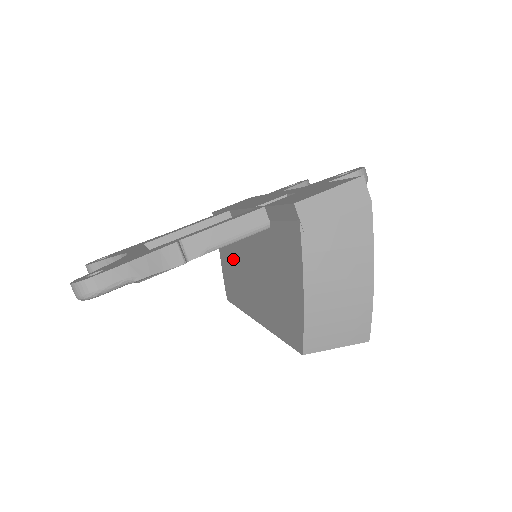
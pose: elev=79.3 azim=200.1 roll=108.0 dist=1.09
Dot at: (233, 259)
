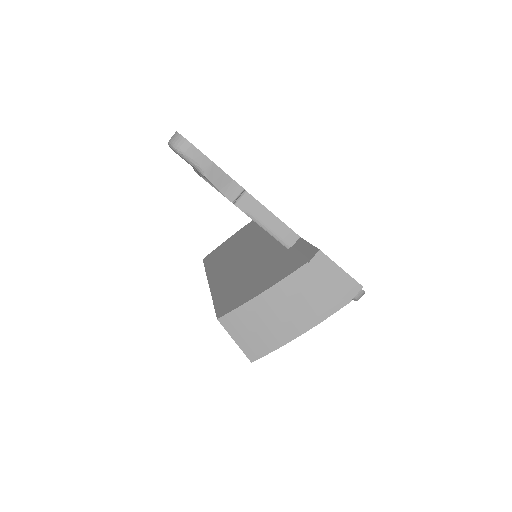
Dot at: (240, 244)
